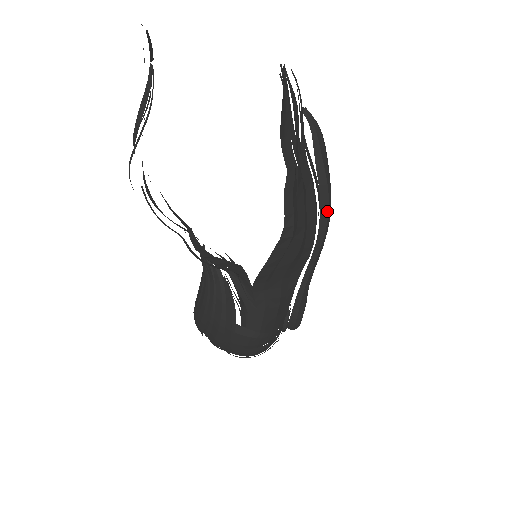
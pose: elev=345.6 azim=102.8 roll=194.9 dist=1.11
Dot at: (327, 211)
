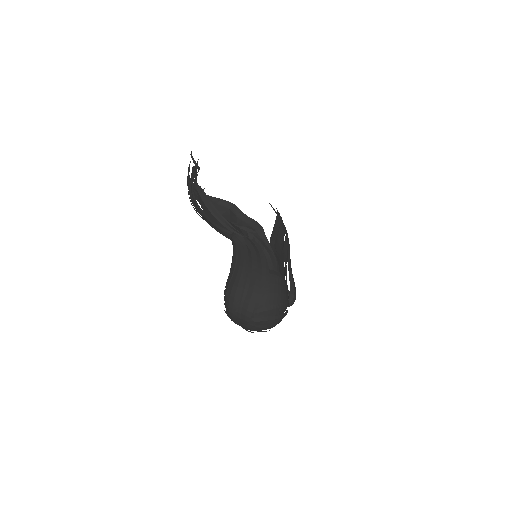
Dot at: occluded
